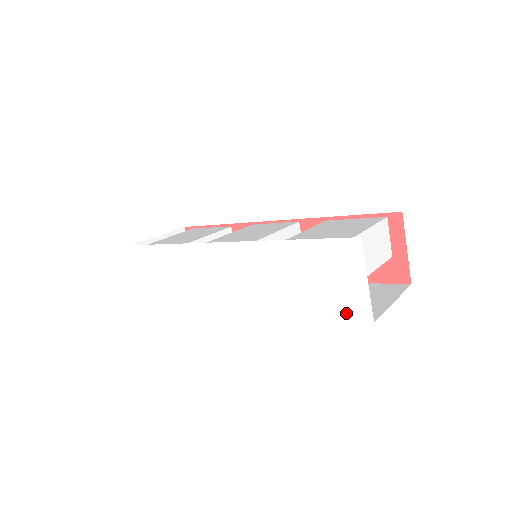
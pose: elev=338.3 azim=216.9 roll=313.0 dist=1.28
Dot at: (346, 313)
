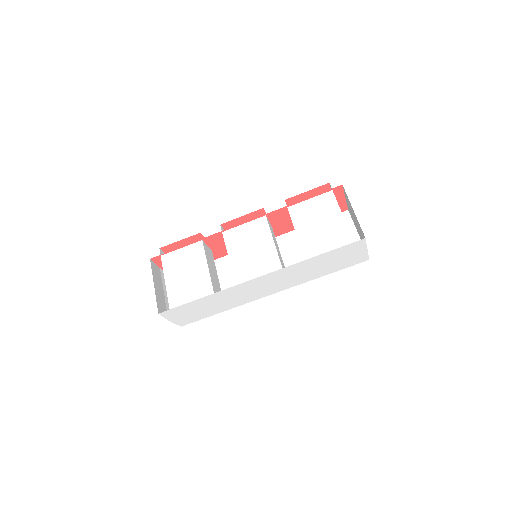
Dot at: (353, 264)
